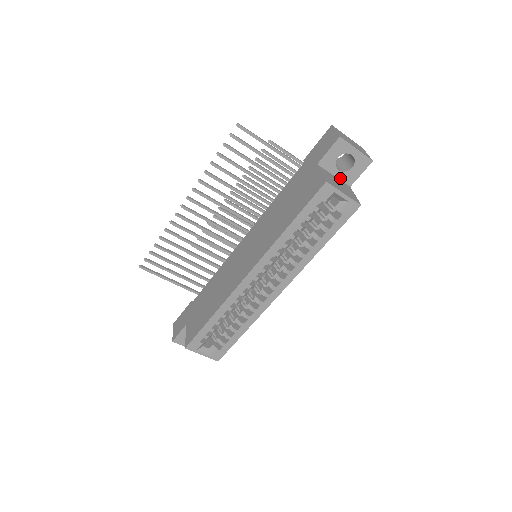
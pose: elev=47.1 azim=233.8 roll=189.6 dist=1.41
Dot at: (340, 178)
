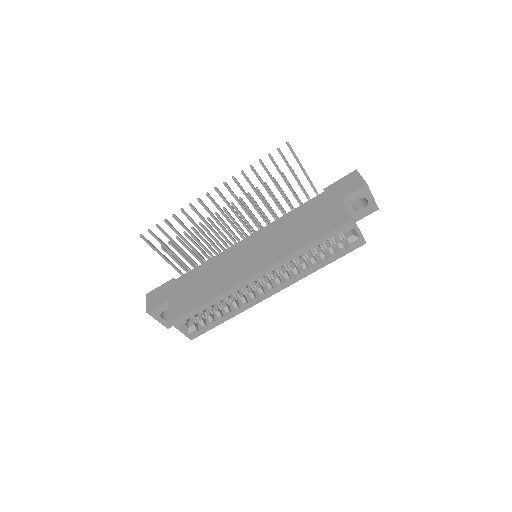
Dot at: (351, 214)
